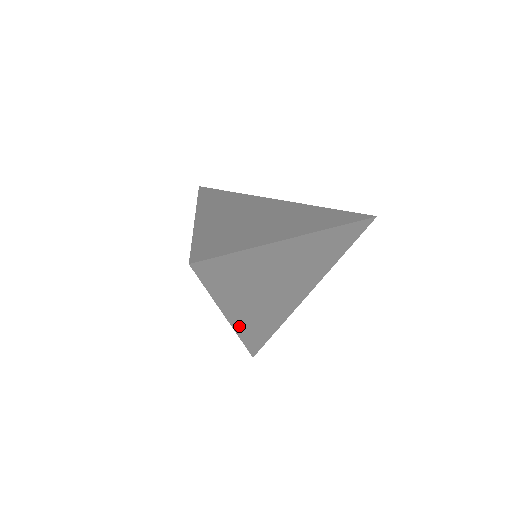
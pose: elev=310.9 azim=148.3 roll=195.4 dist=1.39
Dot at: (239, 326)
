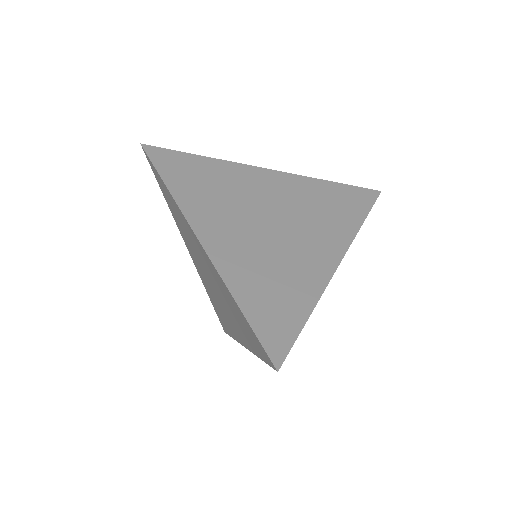
Dot at: occluded
